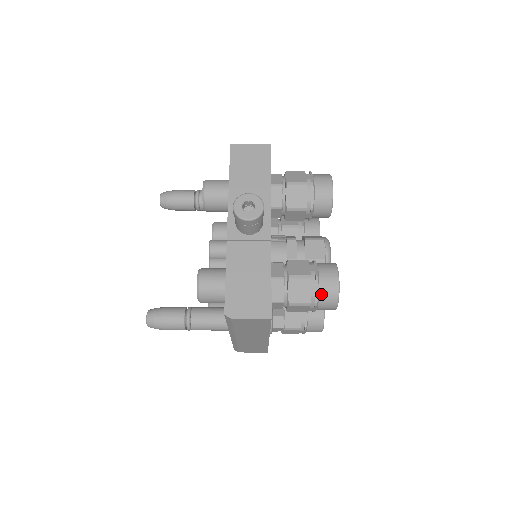
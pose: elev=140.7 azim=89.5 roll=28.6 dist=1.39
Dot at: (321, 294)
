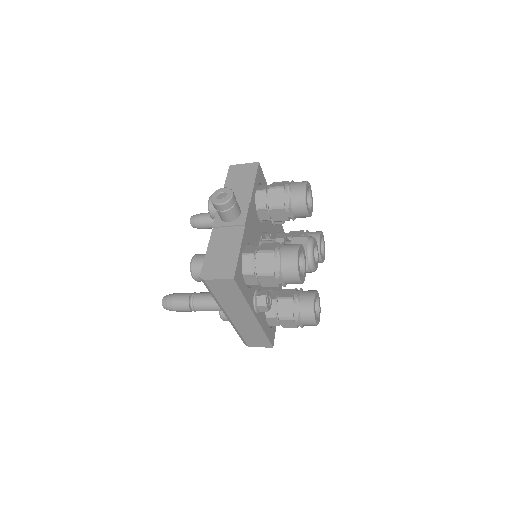
Dot at: (282, 265)
